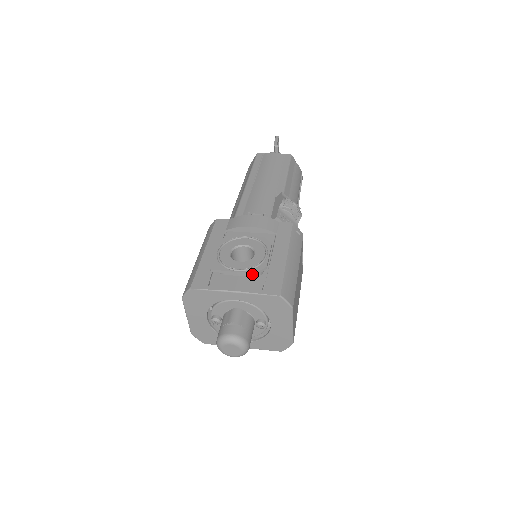
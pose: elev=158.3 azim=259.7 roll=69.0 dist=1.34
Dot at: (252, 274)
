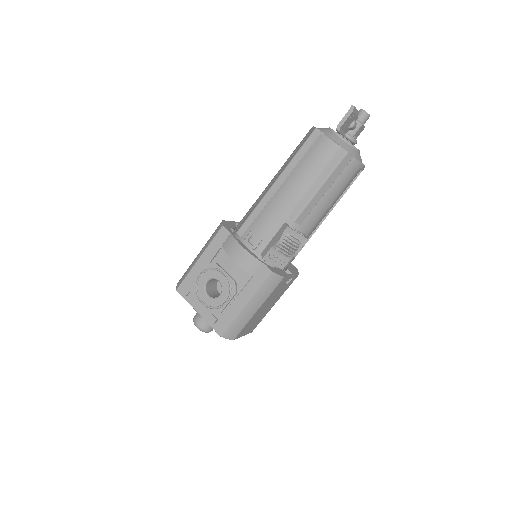
Dot at: (210, 312)
